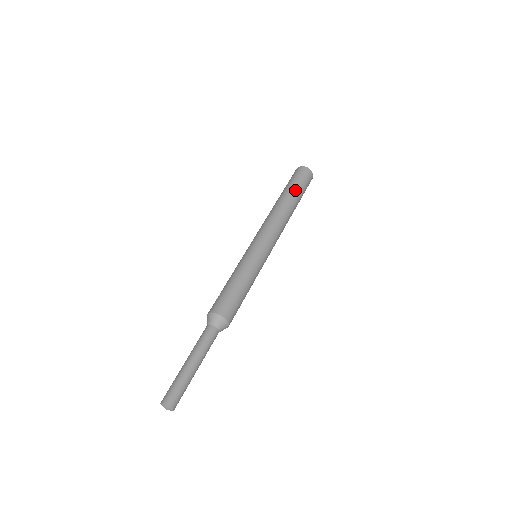
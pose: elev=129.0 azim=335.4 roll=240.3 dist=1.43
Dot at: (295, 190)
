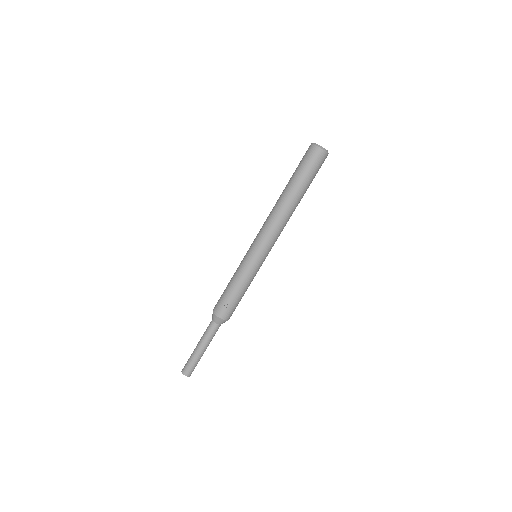
Dot at: occluded
